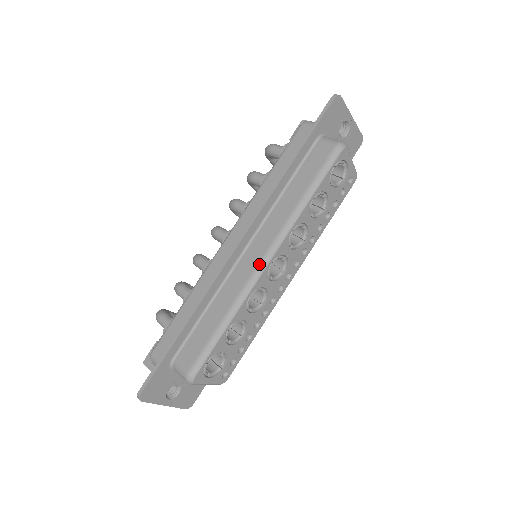
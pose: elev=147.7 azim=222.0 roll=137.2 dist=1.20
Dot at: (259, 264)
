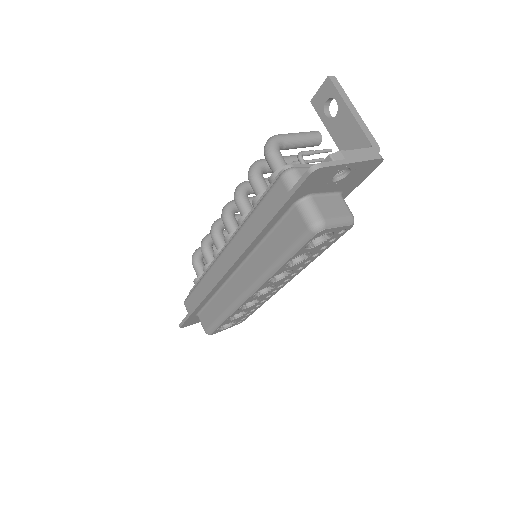
Dot at: (242, 294)
